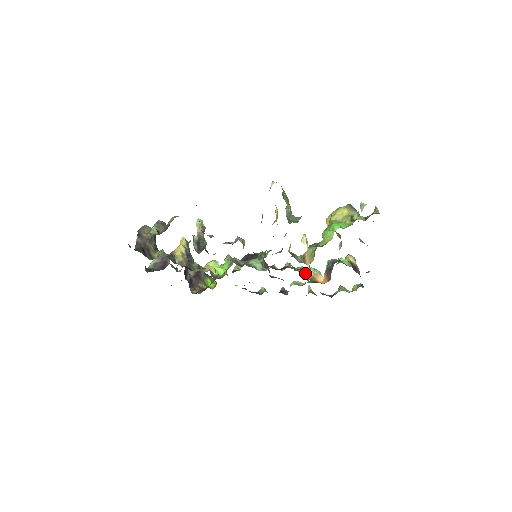
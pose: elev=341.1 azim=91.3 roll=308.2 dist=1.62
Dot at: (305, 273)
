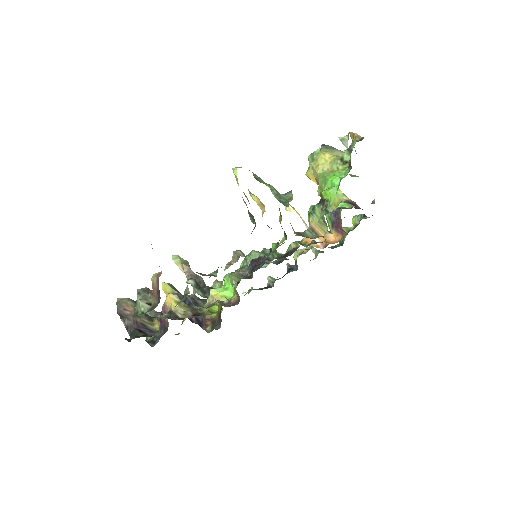
Dot at: occluded
